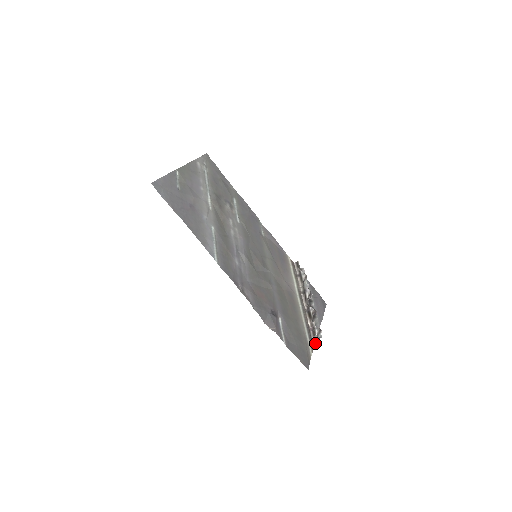
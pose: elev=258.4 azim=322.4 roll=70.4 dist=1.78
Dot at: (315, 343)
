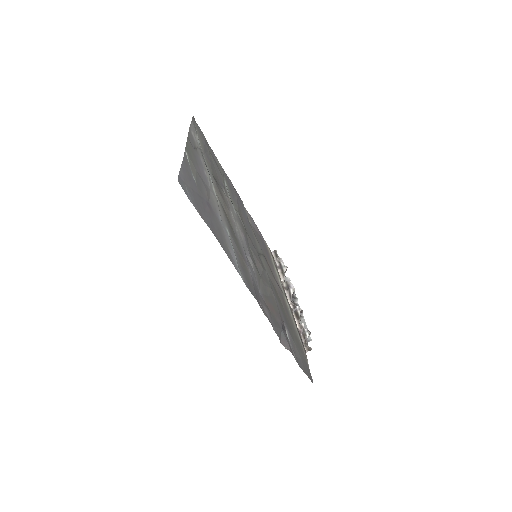
Dot at: (307, 348)
